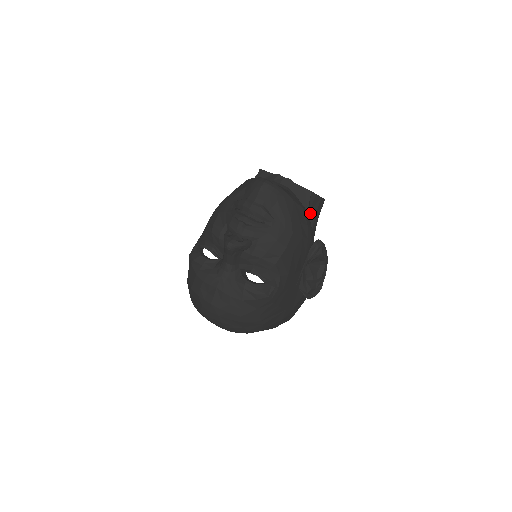
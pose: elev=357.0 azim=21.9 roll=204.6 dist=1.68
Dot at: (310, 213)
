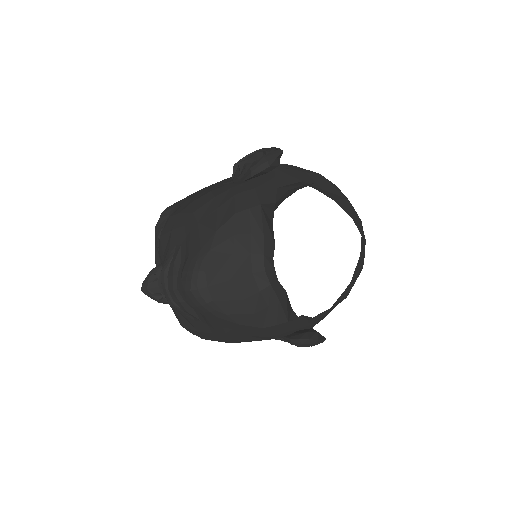
Dot at: occluded
